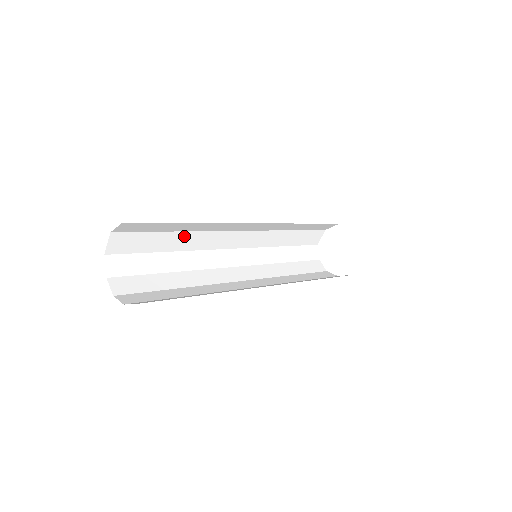
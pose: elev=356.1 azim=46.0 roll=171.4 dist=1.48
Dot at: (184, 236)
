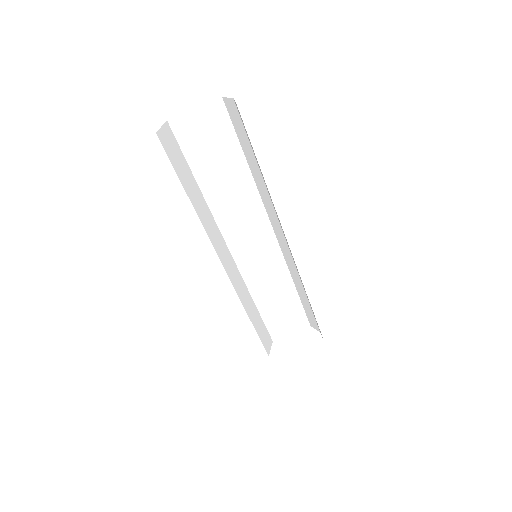
Dot at: occluded
